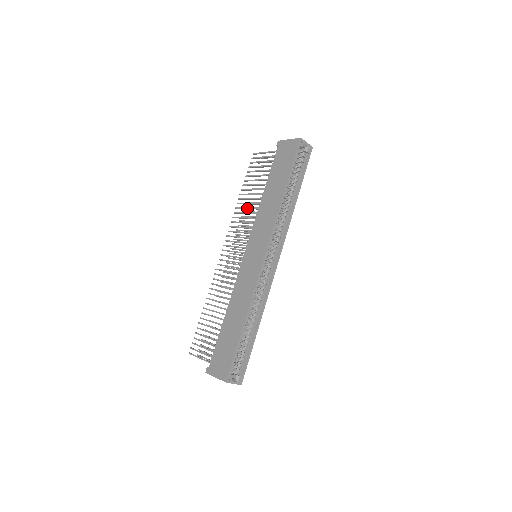
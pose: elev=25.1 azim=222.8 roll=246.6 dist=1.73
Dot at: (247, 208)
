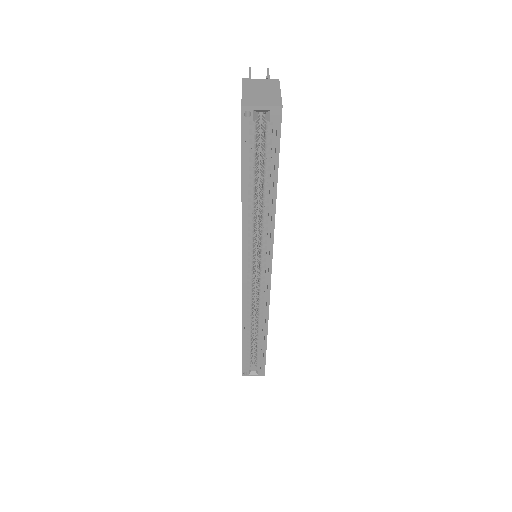
Dot at: occluded
